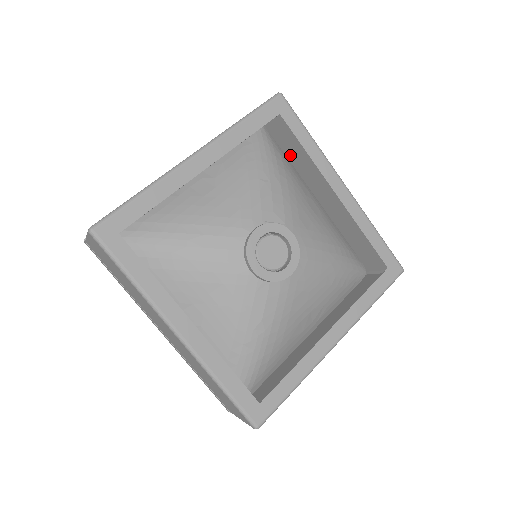
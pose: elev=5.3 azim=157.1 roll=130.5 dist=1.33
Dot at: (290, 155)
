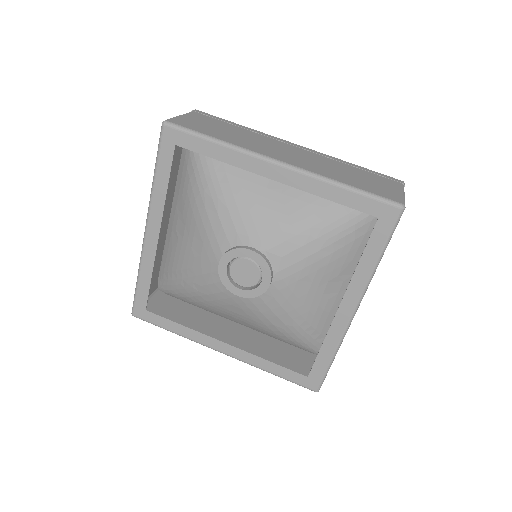
Dot at: occluded
